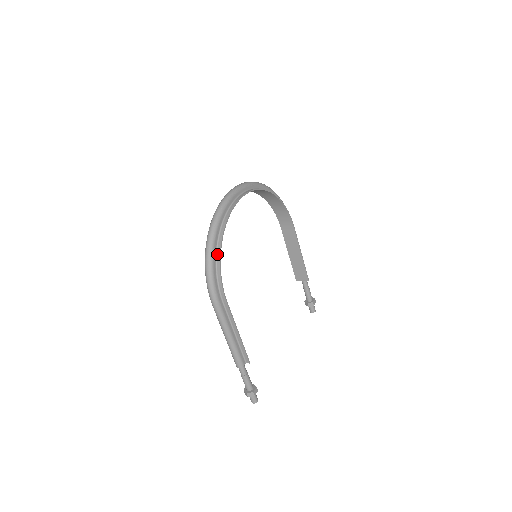
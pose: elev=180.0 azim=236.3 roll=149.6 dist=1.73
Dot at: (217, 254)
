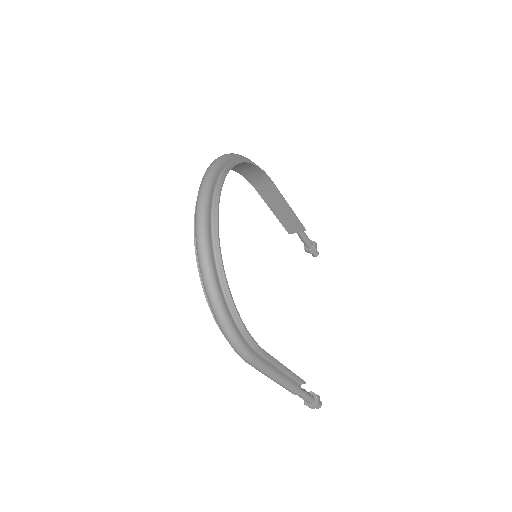
Dot at: (230, 308)
